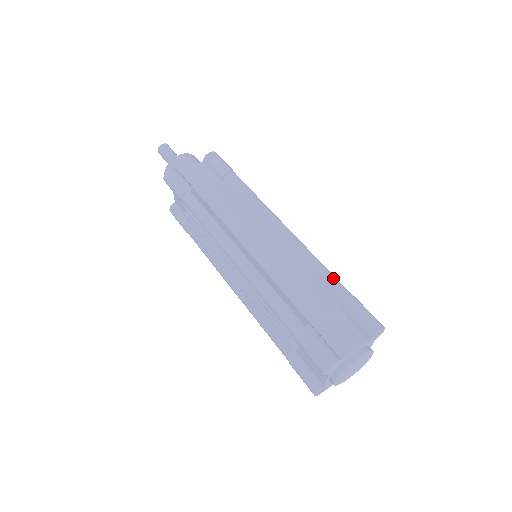
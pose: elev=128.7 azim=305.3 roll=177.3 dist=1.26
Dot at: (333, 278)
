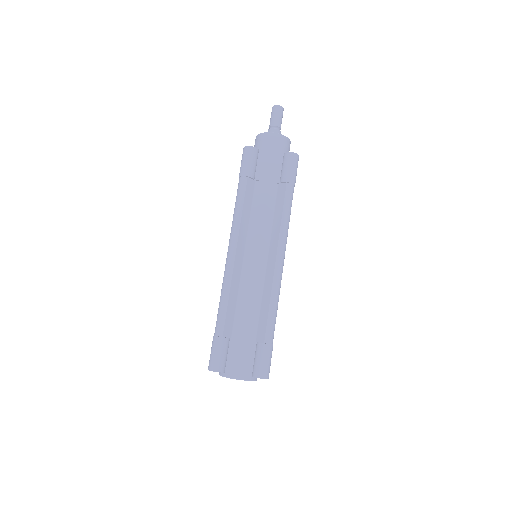
Dot at: (271, 323)
